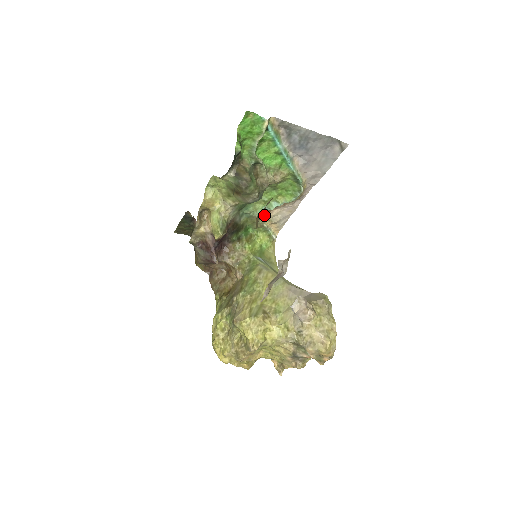
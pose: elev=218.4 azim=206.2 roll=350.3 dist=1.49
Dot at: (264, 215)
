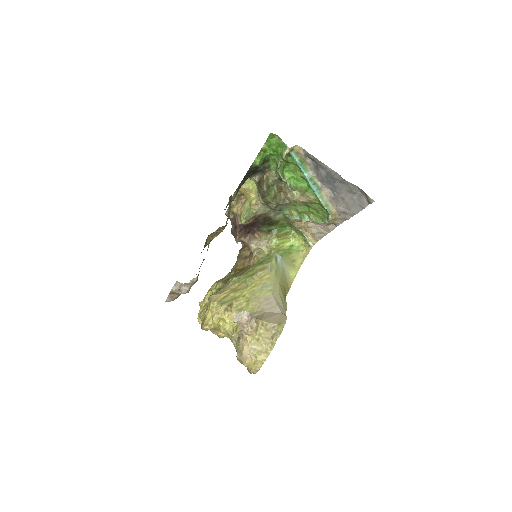
Dot at: (301, 222)
